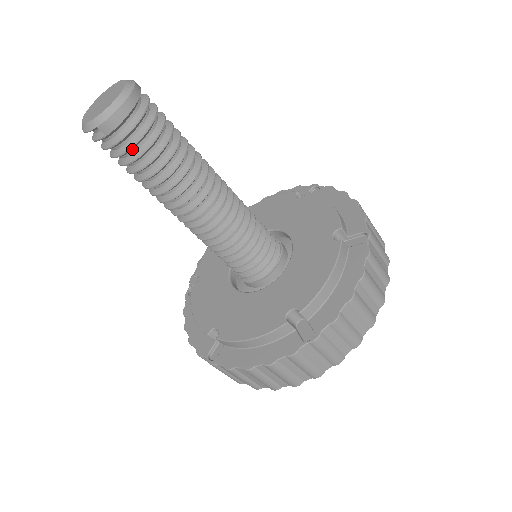
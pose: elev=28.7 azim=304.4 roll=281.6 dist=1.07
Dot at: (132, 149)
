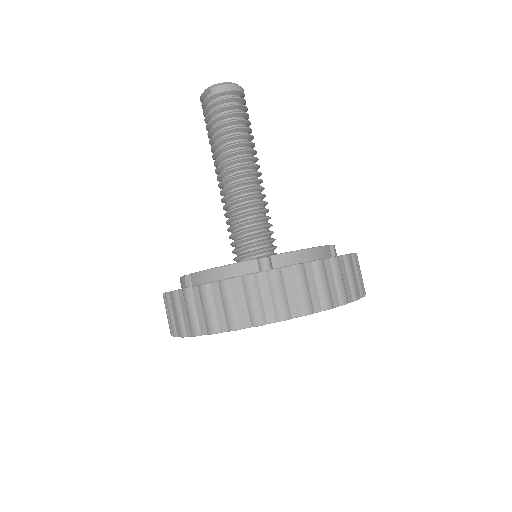
Dot at: (221, 112)
